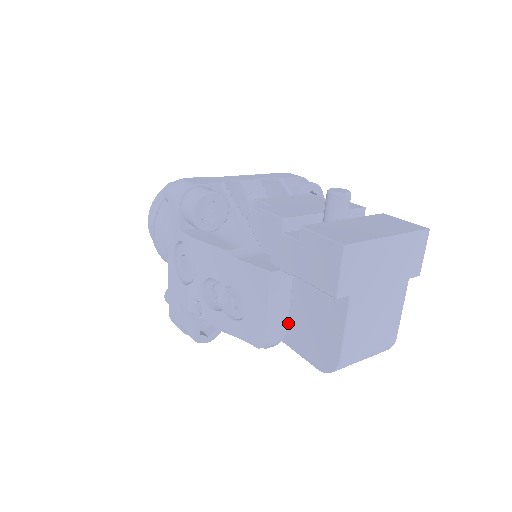
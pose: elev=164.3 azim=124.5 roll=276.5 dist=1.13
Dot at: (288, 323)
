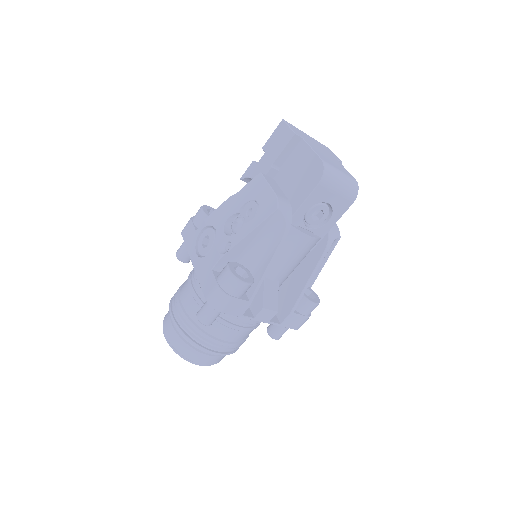
Dot at: (289, 201)
